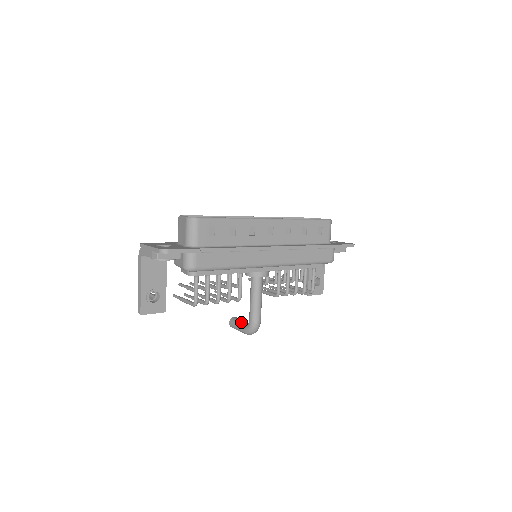
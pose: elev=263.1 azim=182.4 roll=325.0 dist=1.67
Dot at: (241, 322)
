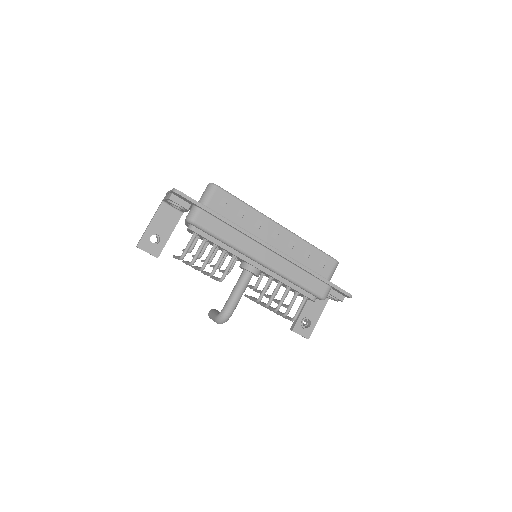
Dot at: (218, 311)
